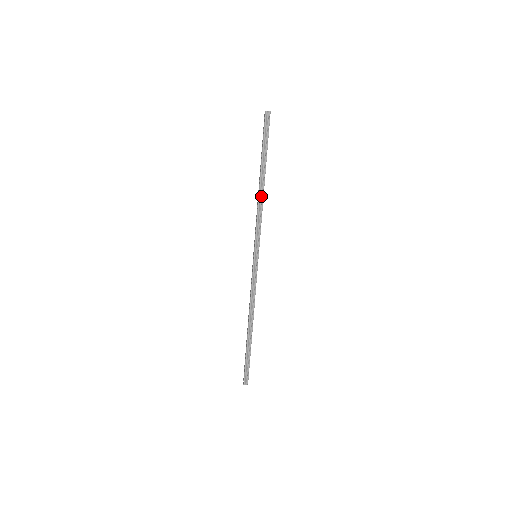
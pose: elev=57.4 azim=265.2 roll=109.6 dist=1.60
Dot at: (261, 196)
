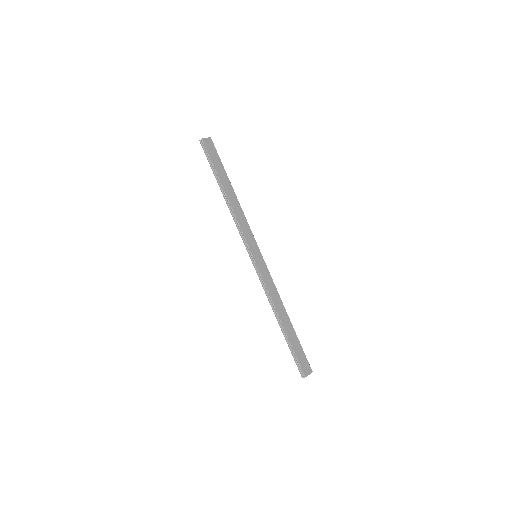
Dot at: (229, 206)
